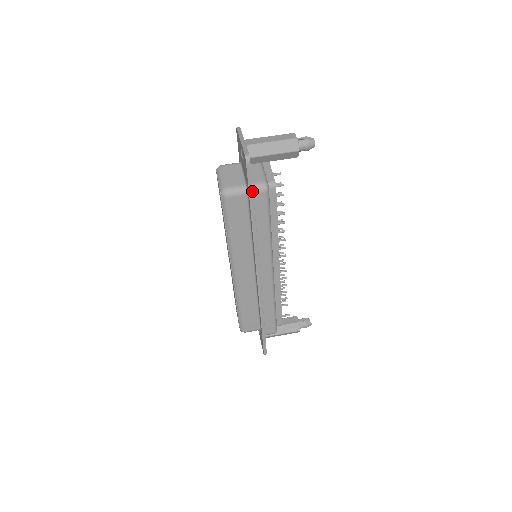
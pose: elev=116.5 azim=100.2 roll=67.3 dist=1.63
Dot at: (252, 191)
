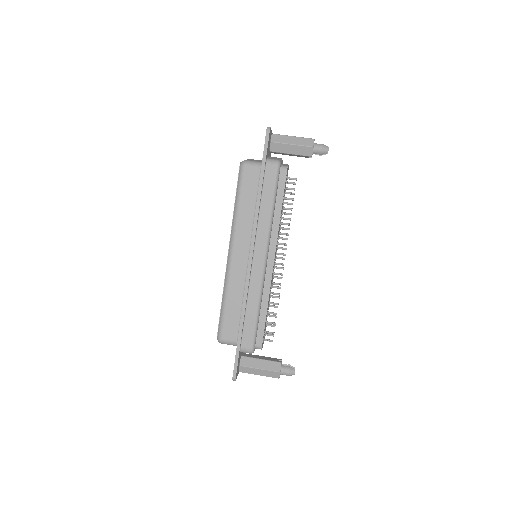
Dot at: (265, 159)
